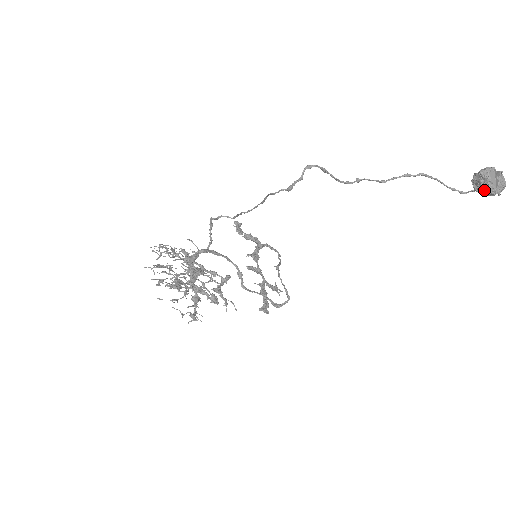
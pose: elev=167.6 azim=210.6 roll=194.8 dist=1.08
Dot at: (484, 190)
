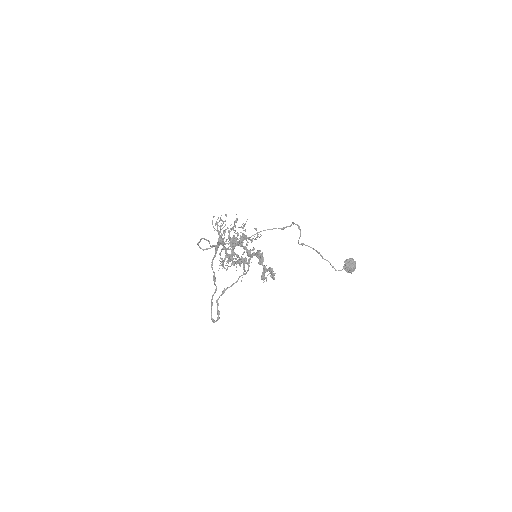
Dot at: (351, 266)
